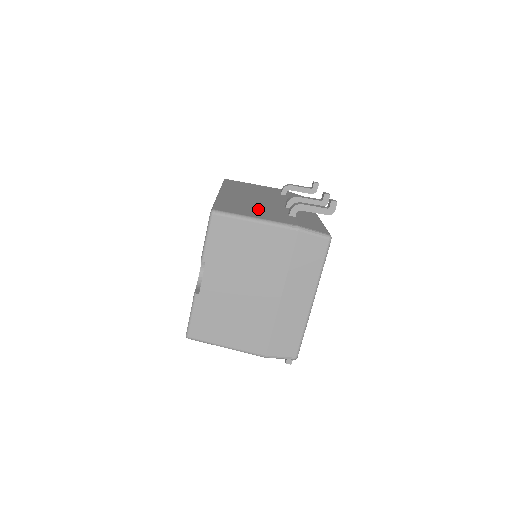
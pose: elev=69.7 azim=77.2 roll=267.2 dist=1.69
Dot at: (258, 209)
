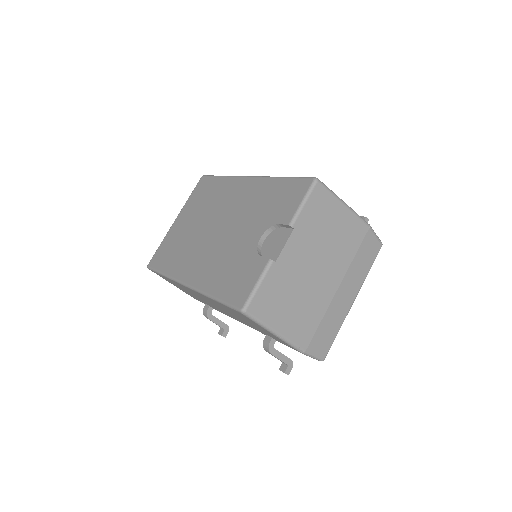
Dot at: occluded
